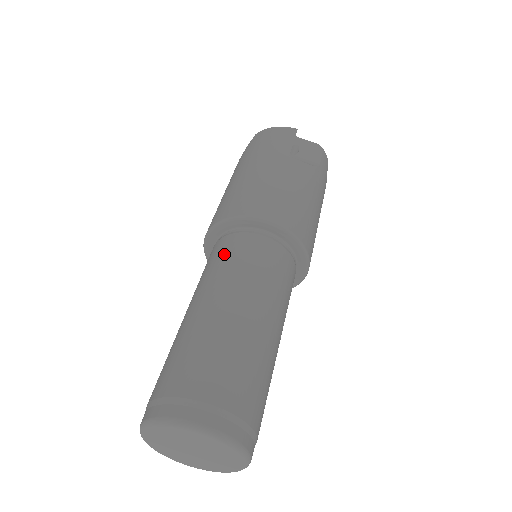
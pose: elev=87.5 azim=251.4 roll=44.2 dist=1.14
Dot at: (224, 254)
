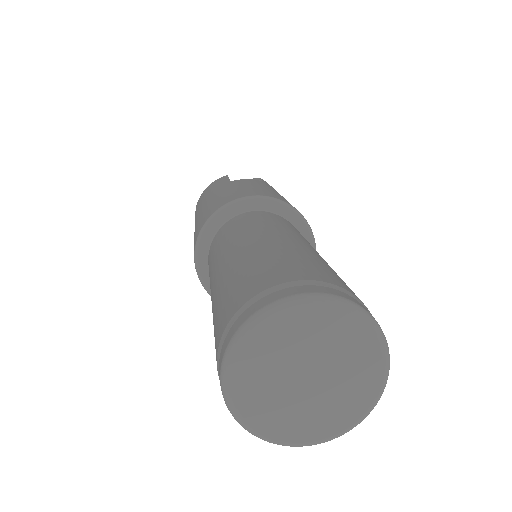
Dot at: (217, 243)
